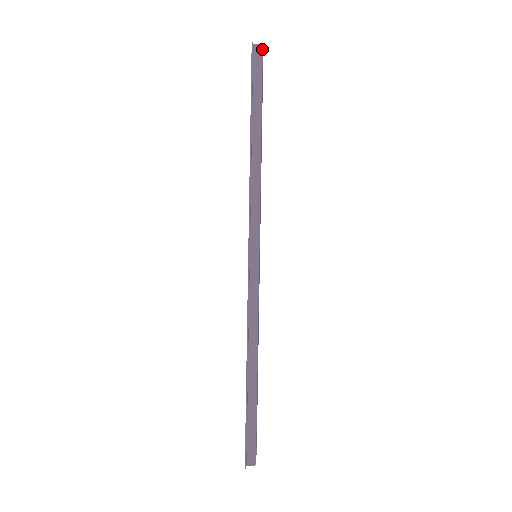
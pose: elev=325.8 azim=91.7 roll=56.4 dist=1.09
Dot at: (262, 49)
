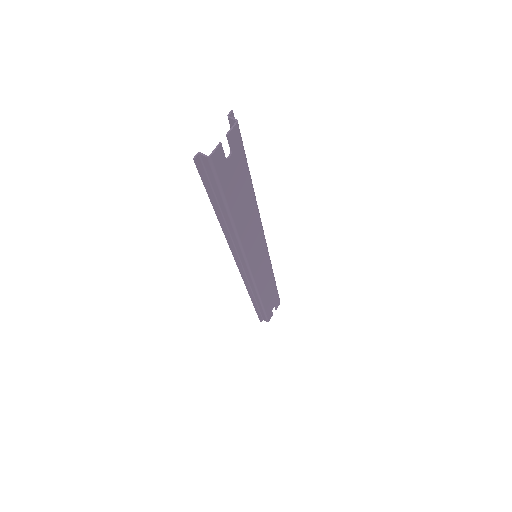
Dot at: (211, 160)
